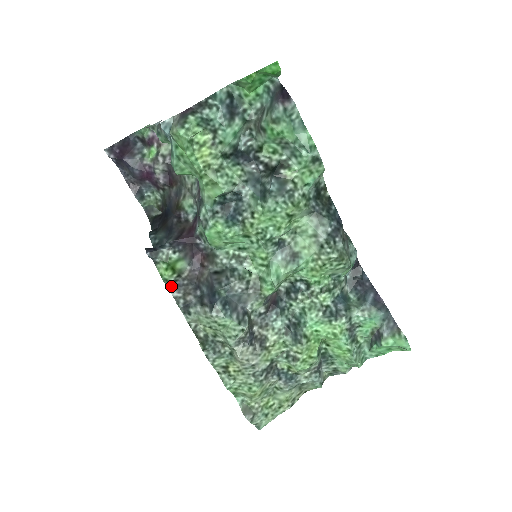
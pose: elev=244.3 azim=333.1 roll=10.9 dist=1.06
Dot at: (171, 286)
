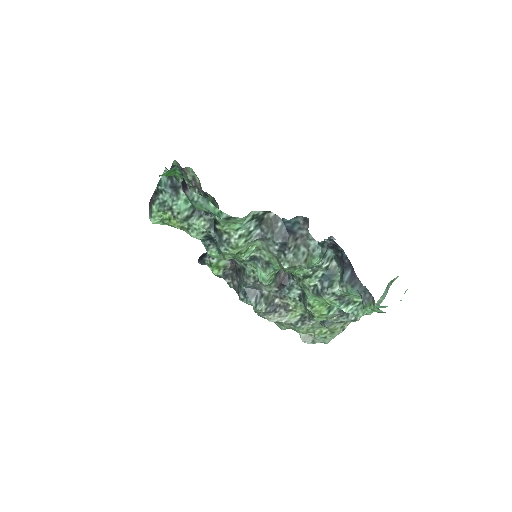
Dot at: (223, 277)
